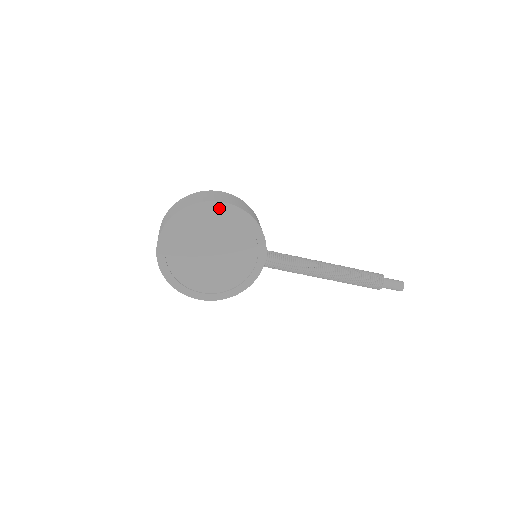
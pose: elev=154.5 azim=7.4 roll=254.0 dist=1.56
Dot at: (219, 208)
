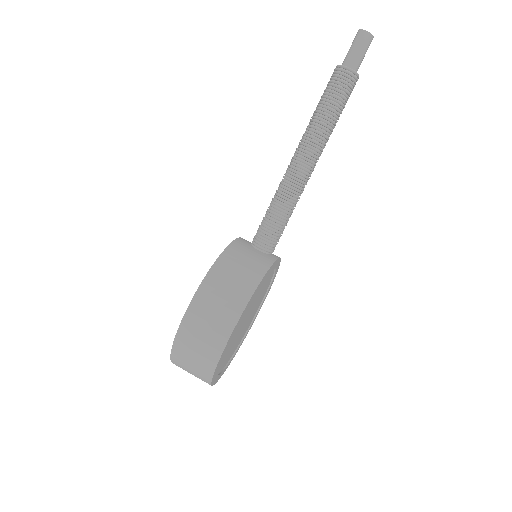
Dot at: (228, 343)
